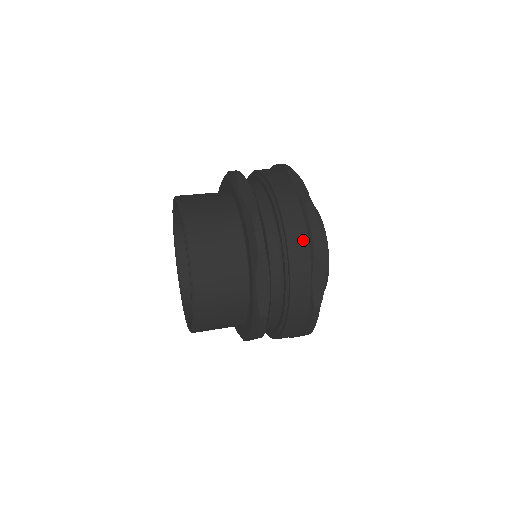
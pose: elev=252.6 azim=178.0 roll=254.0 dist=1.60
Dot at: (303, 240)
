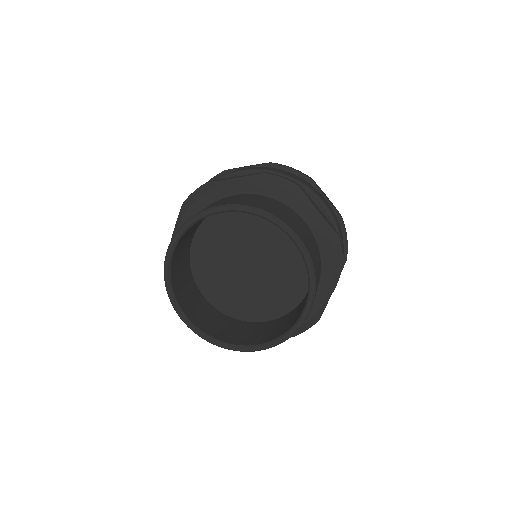
Dot at: (298, 177)
